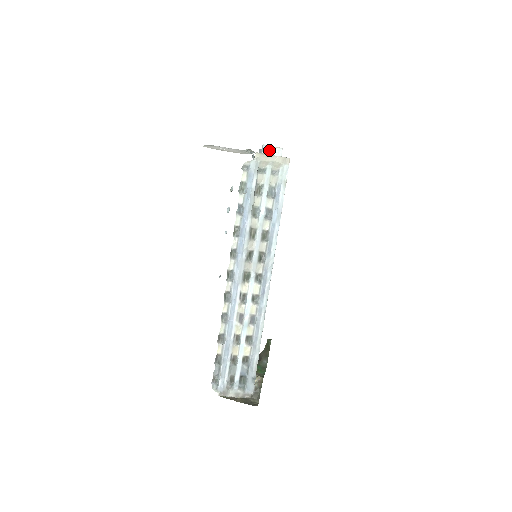
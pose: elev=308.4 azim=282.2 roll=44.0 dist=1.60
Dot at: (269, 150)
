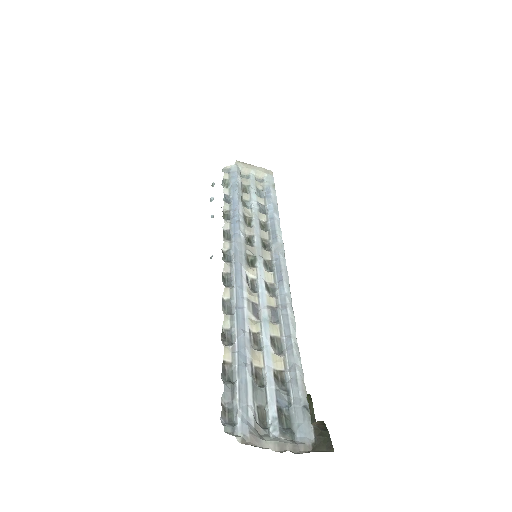
Dot at: occluded
